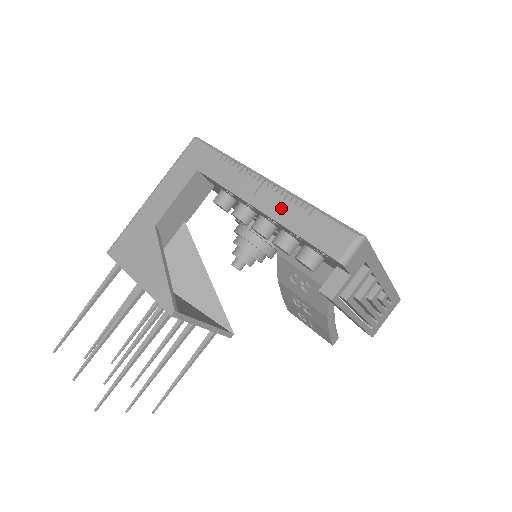
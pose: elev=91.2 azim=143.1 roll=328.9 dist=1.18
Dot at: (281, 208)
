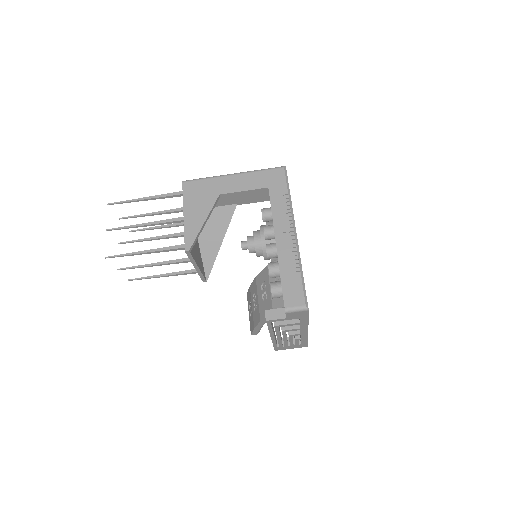
Dot at: (287, 254)
